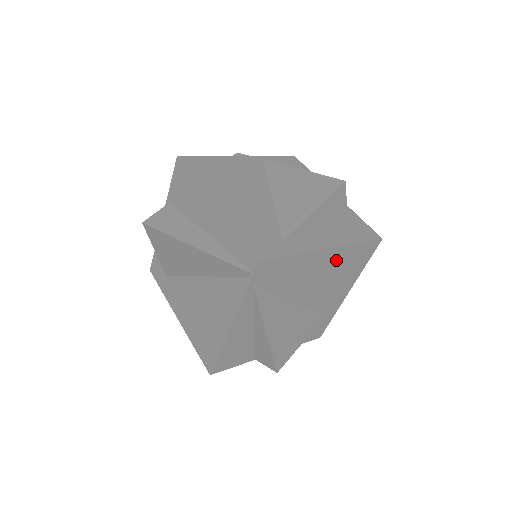
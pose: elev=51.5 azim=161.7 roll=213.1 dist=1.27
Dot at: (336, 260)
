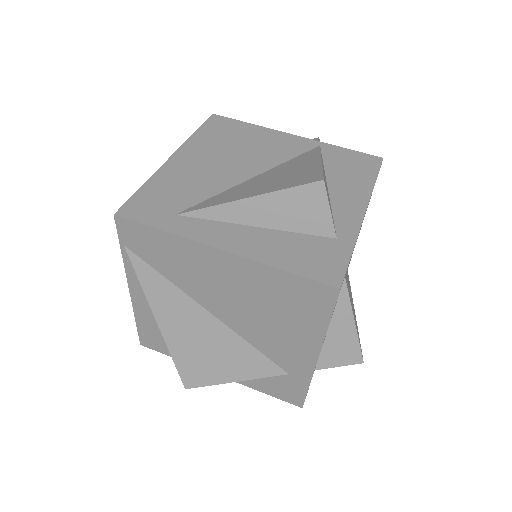
Dot at: (251, 280)
